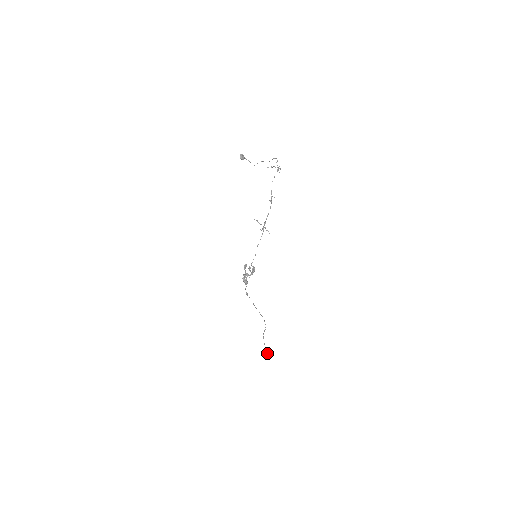
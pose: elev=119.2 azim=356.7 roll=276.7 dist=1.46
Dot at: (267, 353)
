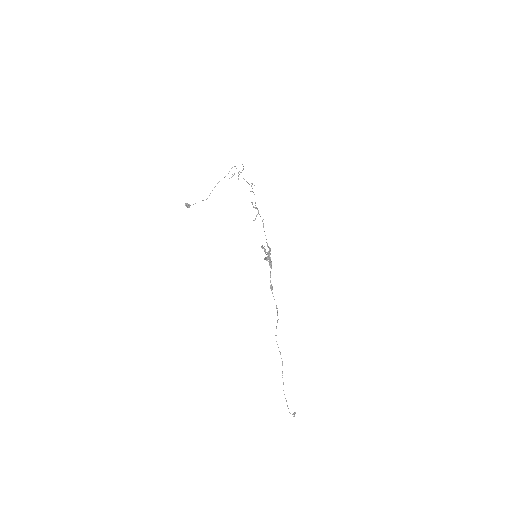
Dot at: (292, 414)
